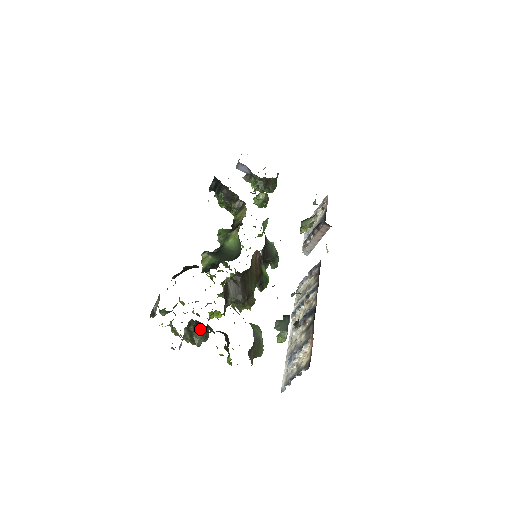
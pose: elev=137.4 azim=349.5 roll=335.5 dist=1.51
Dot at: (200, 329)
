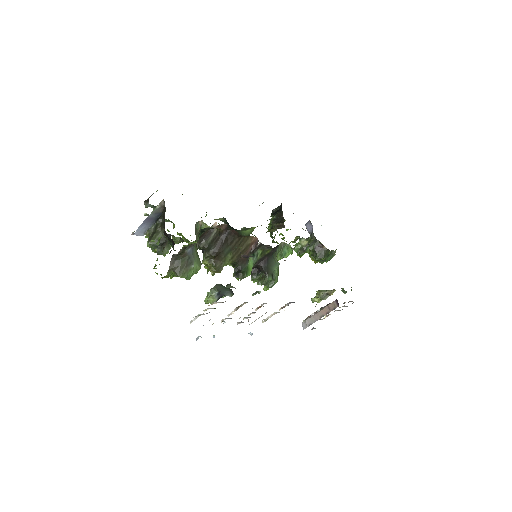
Dot at: (163, 233)
